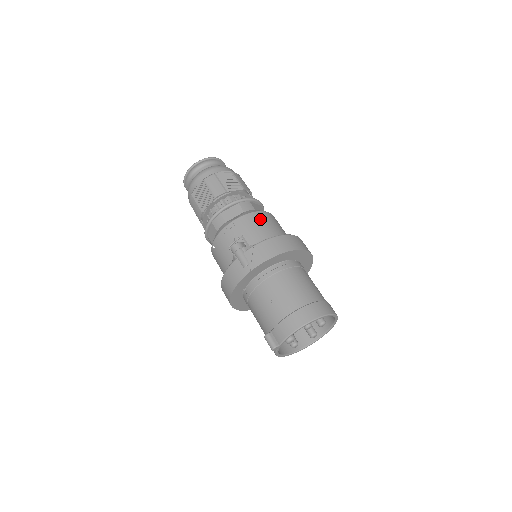
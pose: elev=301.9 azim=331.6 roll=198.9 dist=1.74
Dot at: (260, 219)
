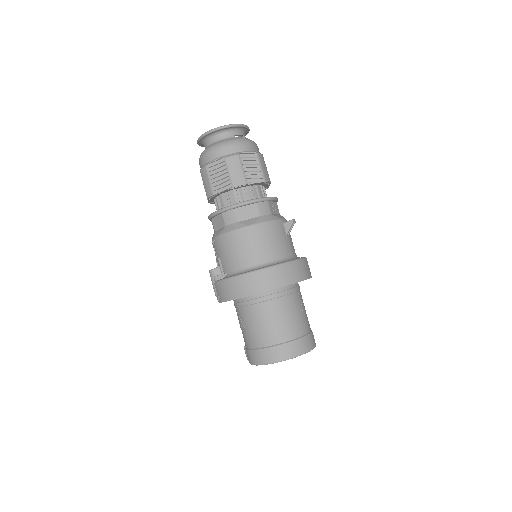
Dot at: (234, 242)
